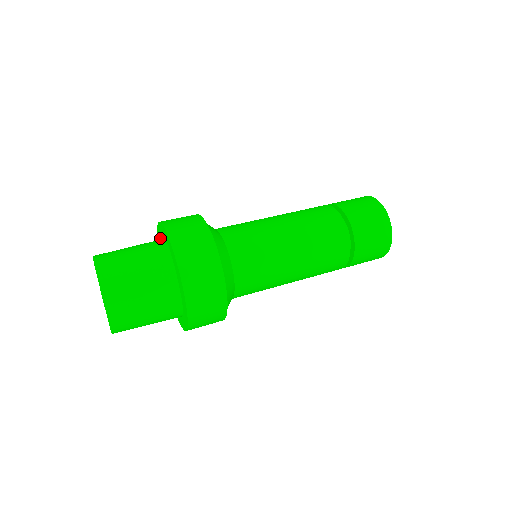
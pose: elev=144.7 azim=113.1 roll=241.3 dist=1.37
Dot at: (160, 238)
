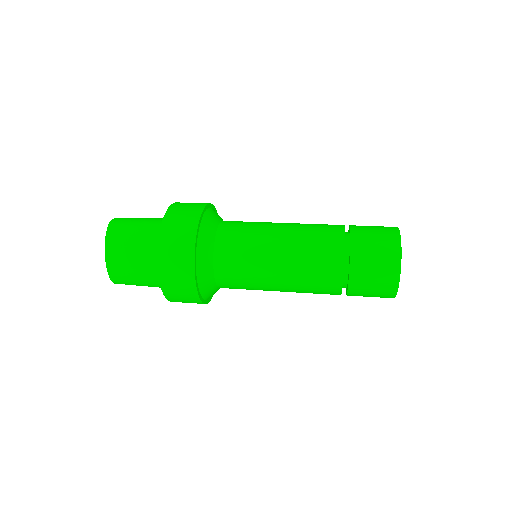
Dot at: occluded
